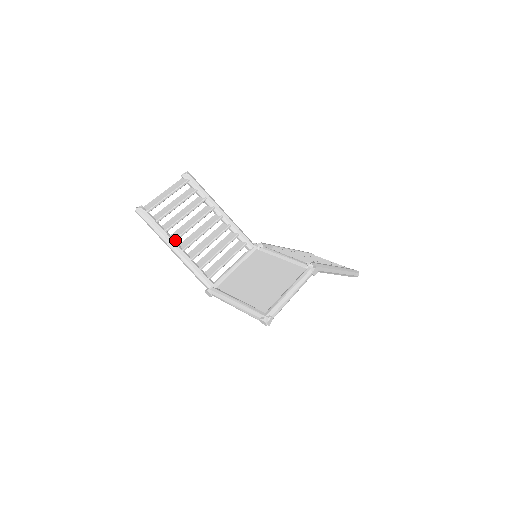
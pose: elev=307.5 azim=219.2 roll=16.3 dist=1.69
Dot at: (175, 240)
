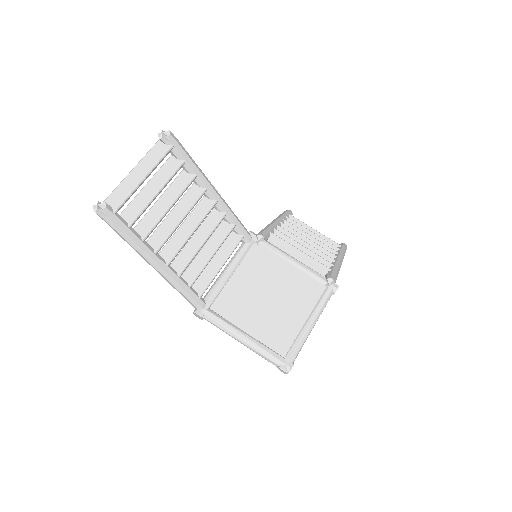
Dot at: (157, 252)
